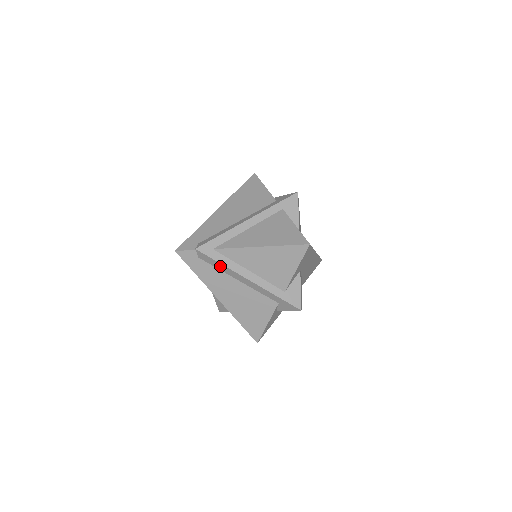
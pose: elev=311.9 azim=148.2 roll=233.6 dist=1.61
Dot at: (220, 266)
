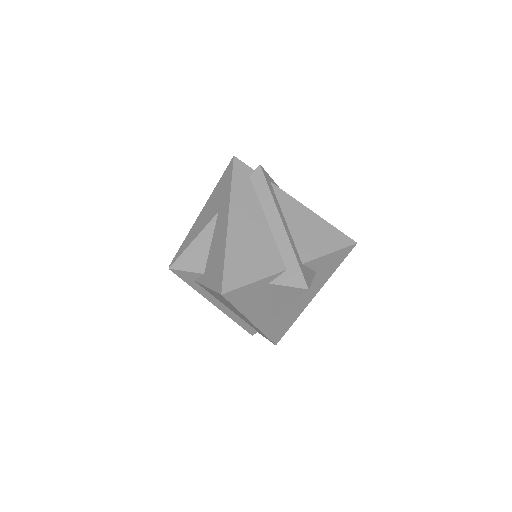
Dot at: (265, 194)
